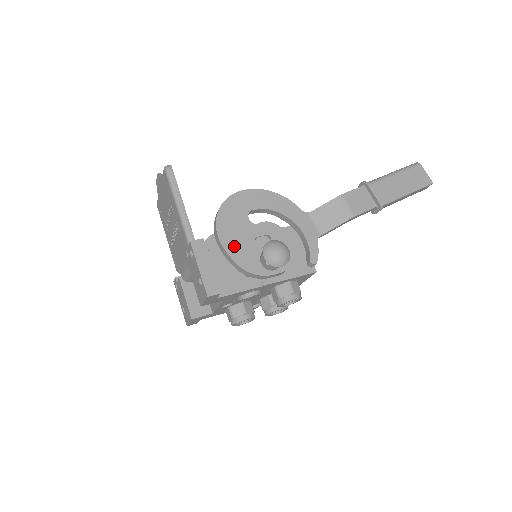
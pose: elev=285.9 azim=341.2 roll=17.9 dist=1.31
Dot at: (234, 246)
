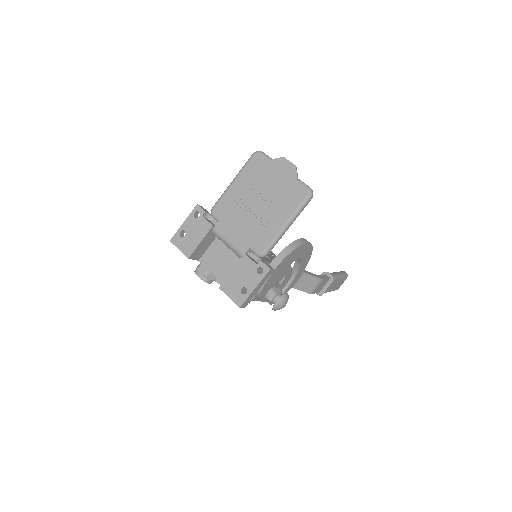
Dot at: (273, 277)
